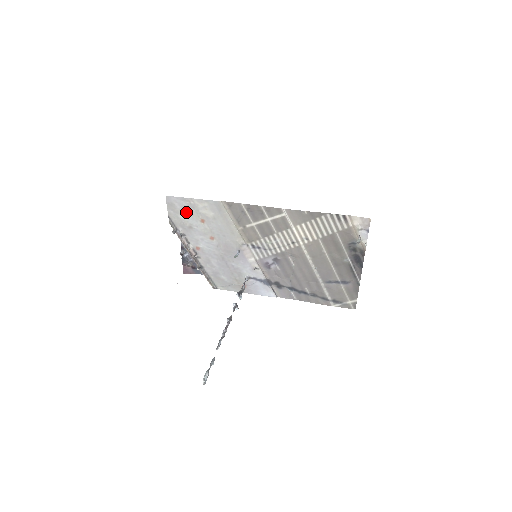
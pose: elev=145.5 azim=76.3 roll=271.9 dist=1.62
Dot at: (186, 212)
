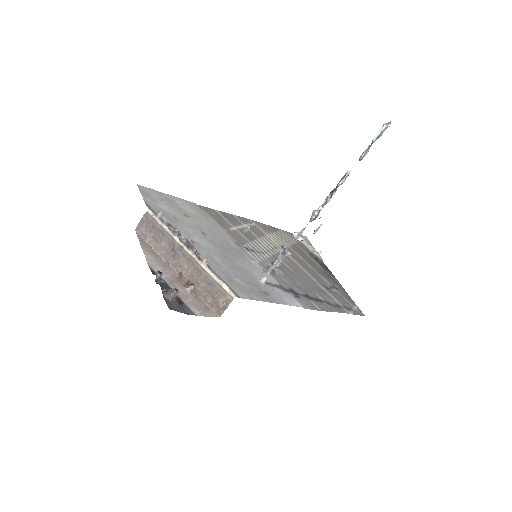
Dot at: (165, 204)
